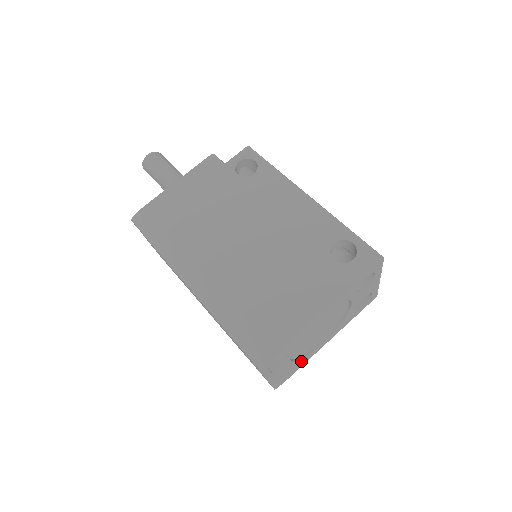
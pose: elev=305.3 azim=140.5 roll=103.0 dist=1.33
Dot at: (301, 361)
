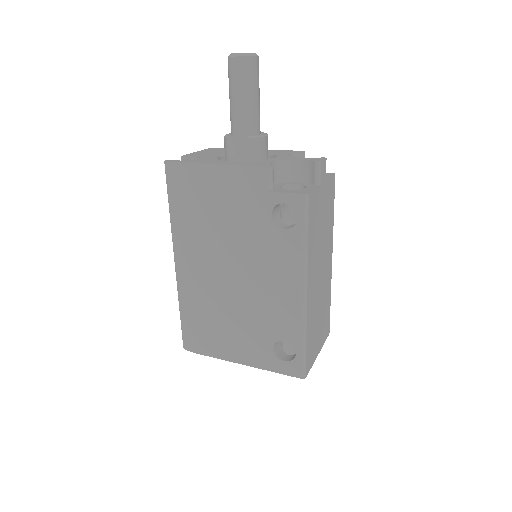
Dot at: occluded
